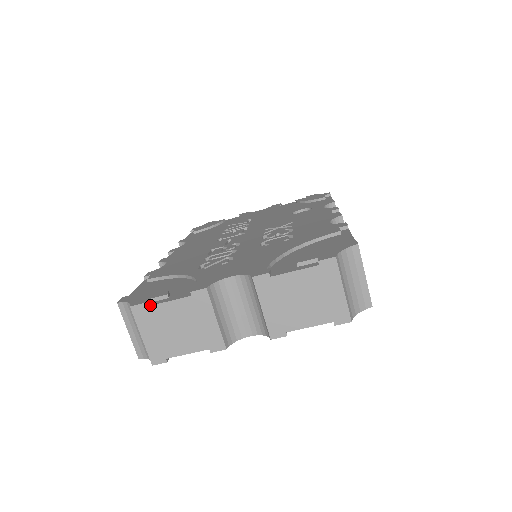
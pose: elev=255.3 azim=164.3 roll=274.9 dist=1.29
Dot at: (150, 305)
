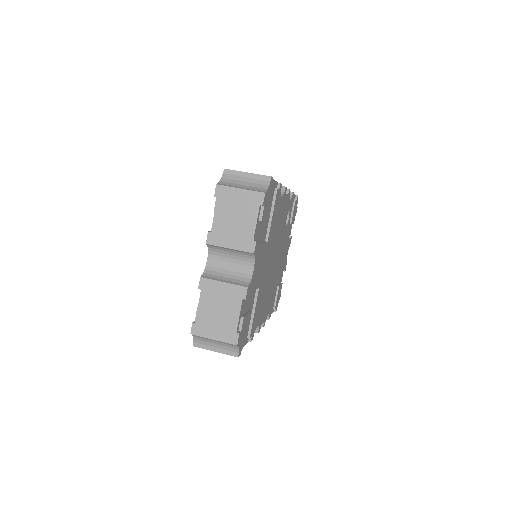
Dot at: occluded
